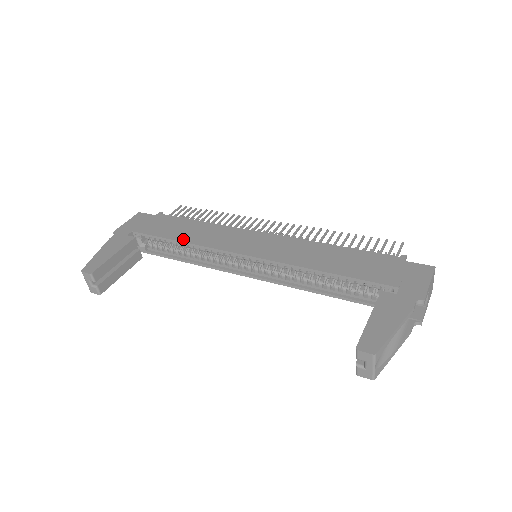
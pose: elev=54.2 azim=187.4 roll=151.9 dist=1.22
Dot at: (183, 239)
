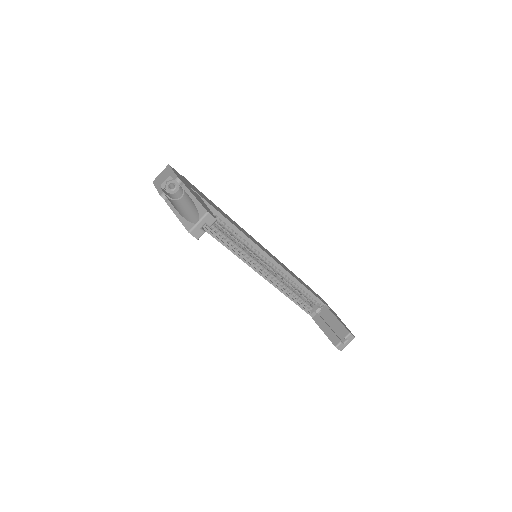
Dot at: occluded
